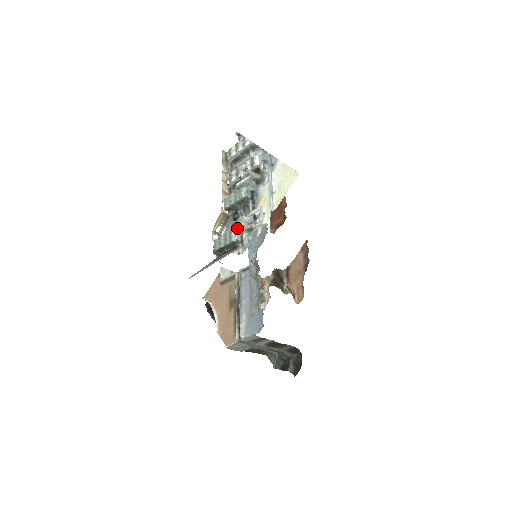
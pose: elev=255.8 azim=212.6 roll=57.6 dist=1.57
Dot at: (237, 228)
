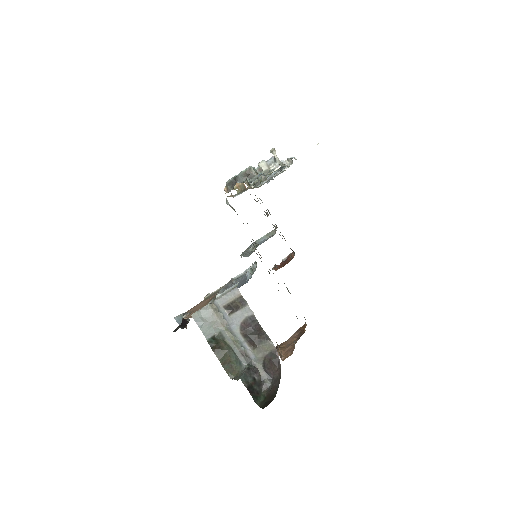
Dot at: occluded
